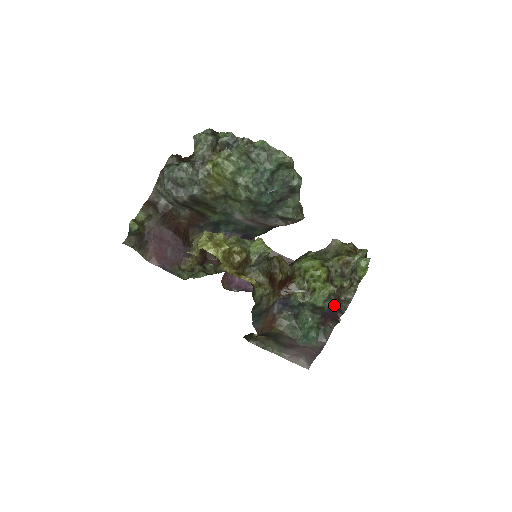
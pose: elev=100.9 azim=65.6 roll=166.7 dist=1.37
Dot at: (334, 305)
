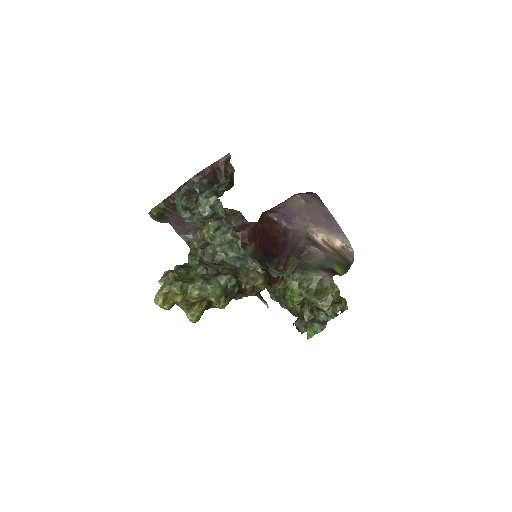
Dot at: occluded
